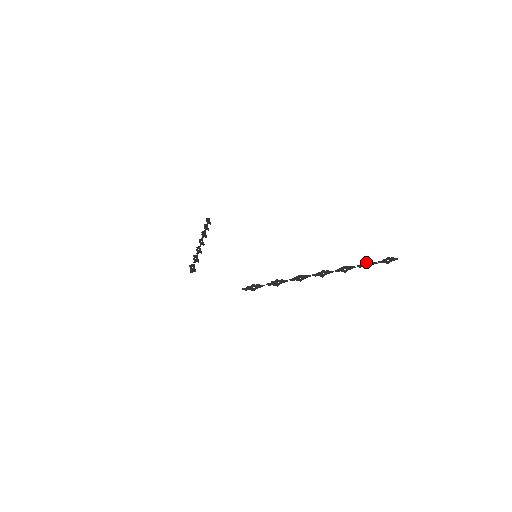
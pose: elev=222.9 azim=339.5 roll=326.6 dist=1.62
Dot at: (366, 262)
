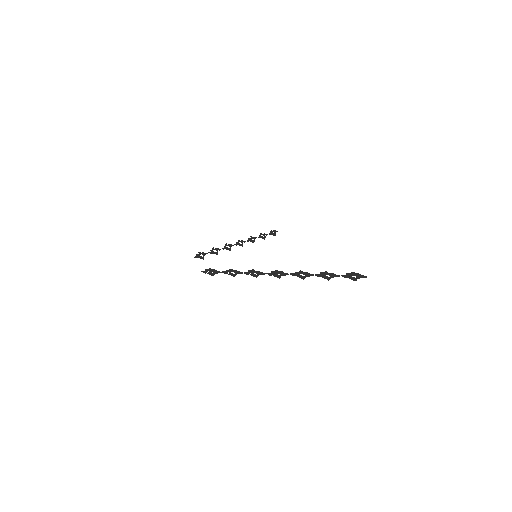
Dot at: (324, 272)
